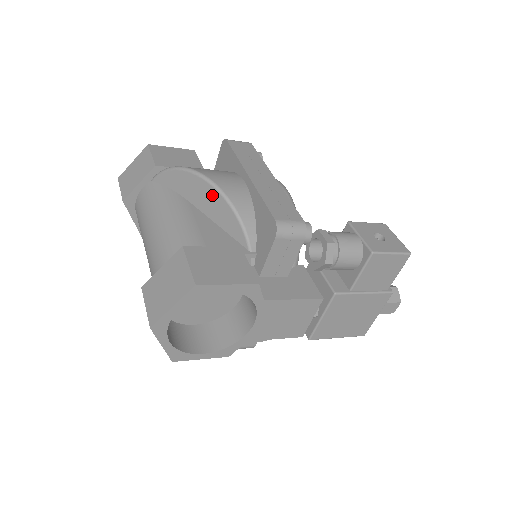
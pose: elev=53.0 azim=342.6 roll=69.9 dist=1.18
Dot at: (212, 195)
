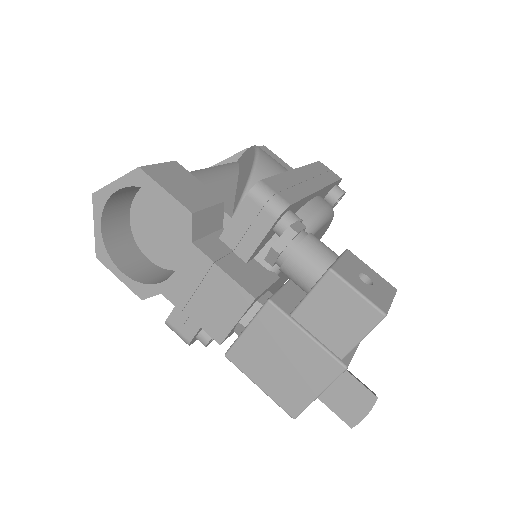
Dot at: (250, 164)
